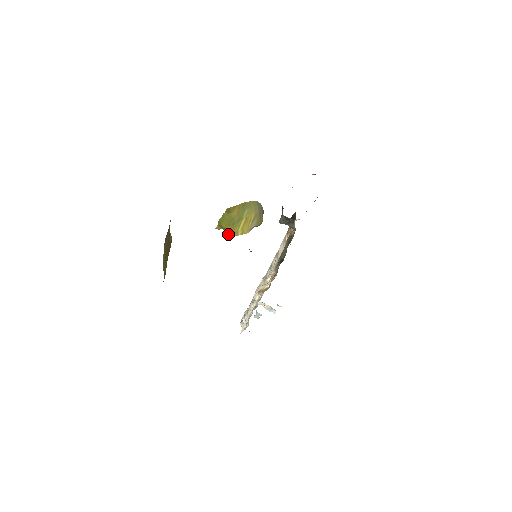
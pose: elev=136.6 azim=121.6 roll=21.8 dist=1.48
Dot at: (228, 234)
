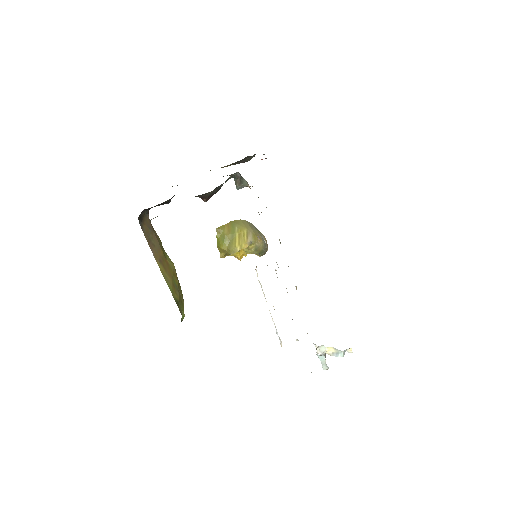
Dot at: (229, 254)
